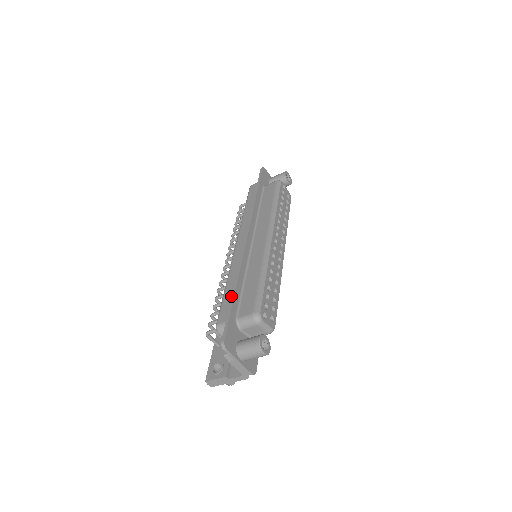
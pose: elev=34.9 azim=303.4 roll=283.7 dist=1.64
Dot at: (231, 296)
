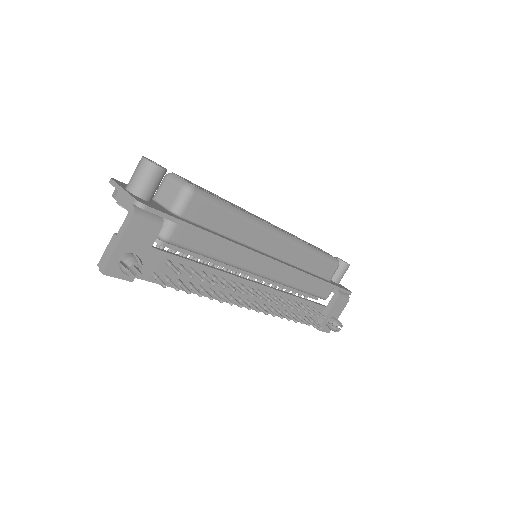
Dot at: occluded
